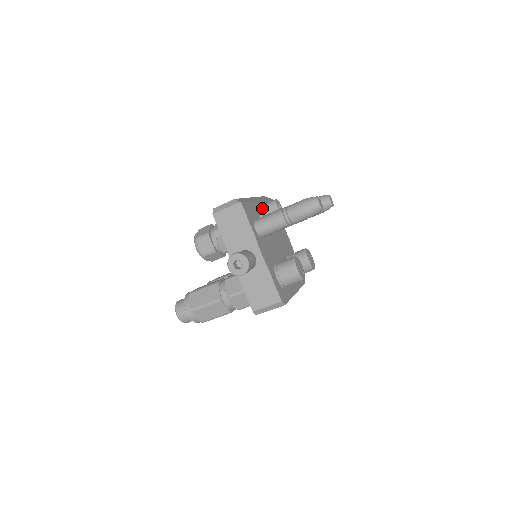
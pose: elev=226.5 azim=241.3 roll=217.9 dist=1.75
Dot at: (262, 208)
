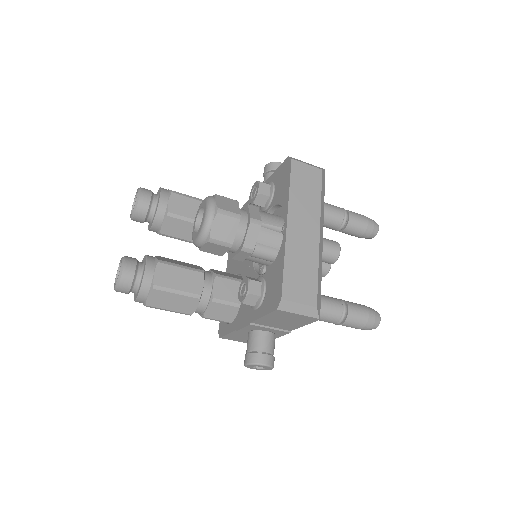
Dot at: occluded
